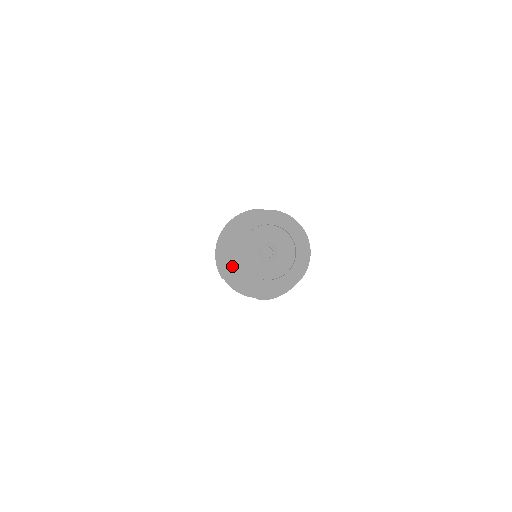
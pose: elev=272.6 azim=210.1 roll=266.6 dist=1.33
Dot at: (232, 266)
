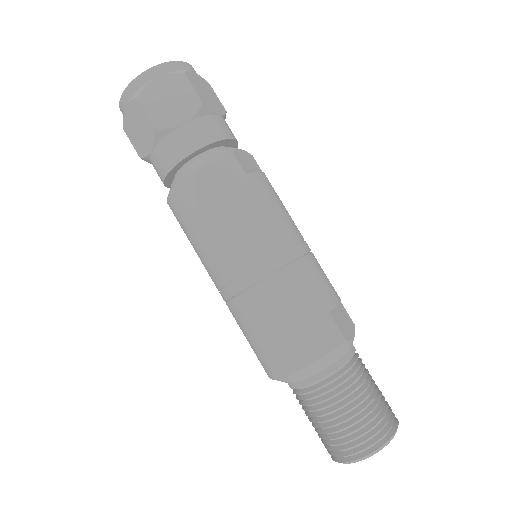
Dot at: occluded
